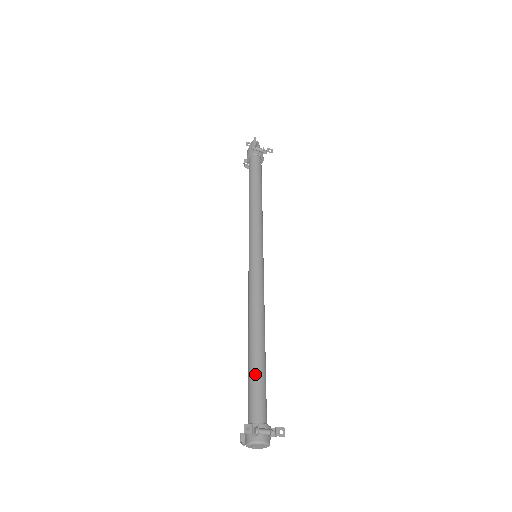
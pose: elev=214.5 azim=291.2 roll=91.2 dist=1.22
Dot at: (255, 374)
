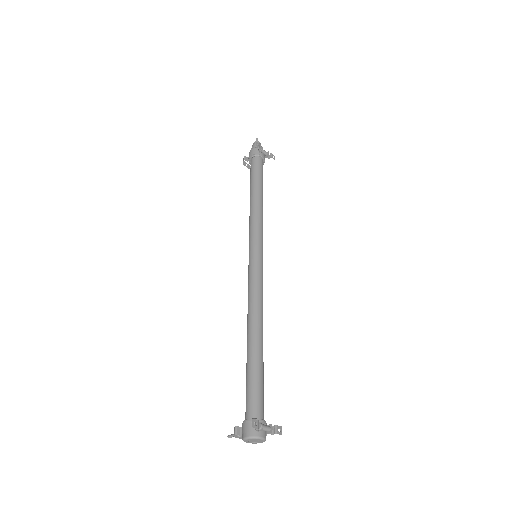
Dot at: (257, 371)
